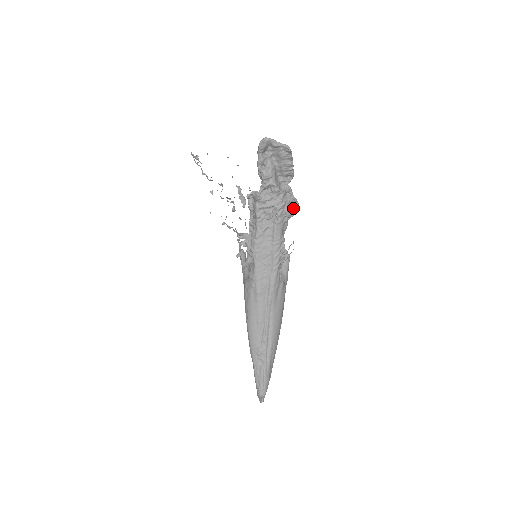
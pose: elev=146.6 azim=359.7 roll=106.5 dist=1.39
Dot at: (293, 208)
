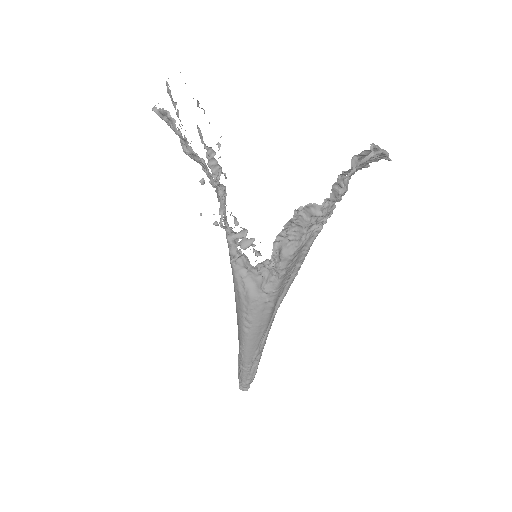
Dot at: occluded
